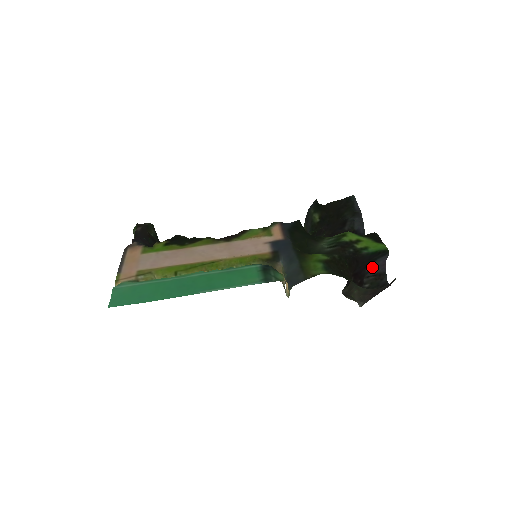
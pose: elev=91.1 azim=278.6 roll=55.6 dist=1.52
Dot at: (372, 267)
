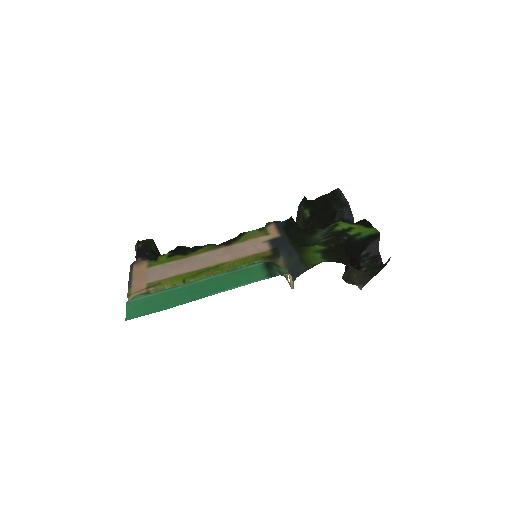
Dot at: (366, 251)
